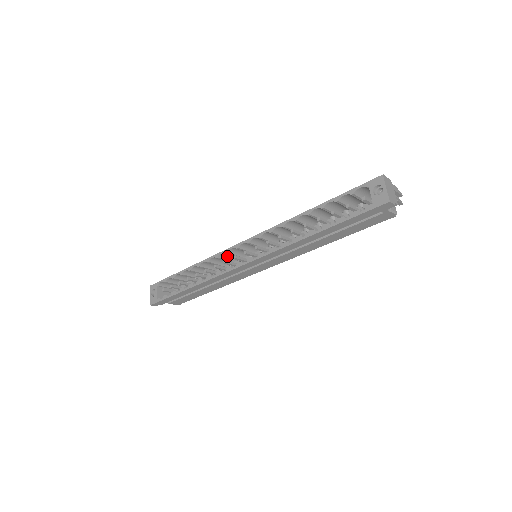
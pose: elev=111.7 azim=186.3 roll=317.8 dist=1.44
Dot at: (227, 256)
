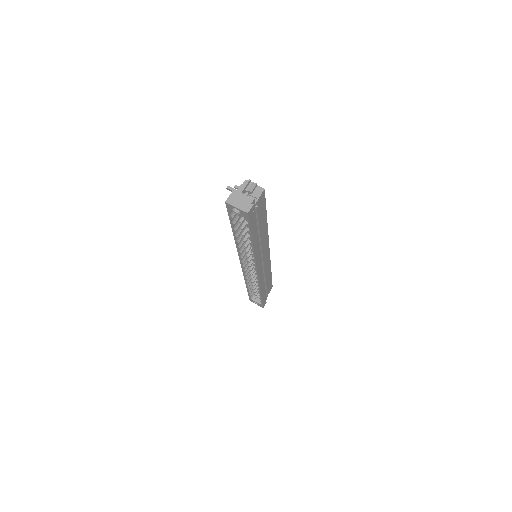
Dot at: (248, 268)
